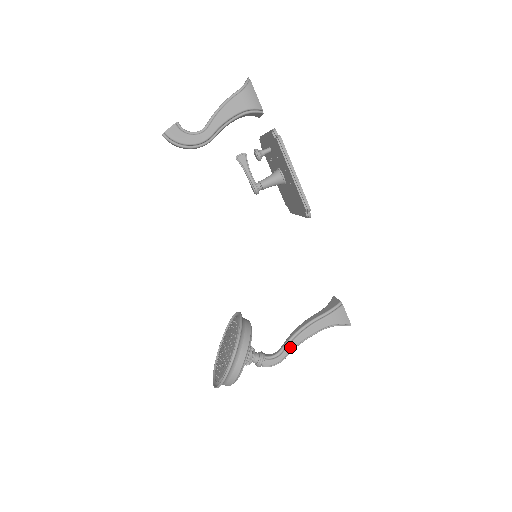
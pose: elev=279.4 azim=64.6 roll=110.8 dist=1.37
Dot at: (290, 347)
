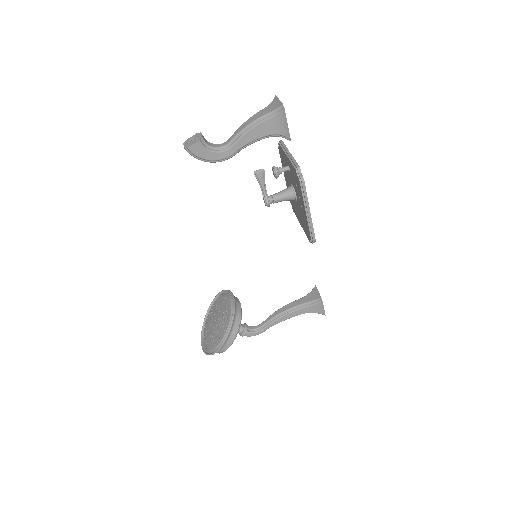
Dot at: (271, 325)
